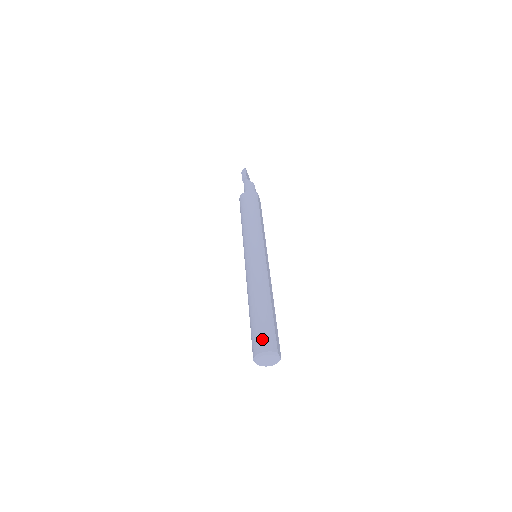
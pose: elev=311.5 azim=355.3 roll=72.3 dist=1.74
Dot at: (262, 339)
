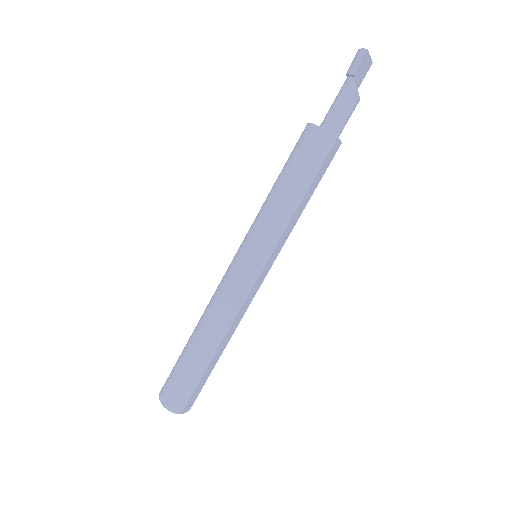
Dot at: (172, 392)
